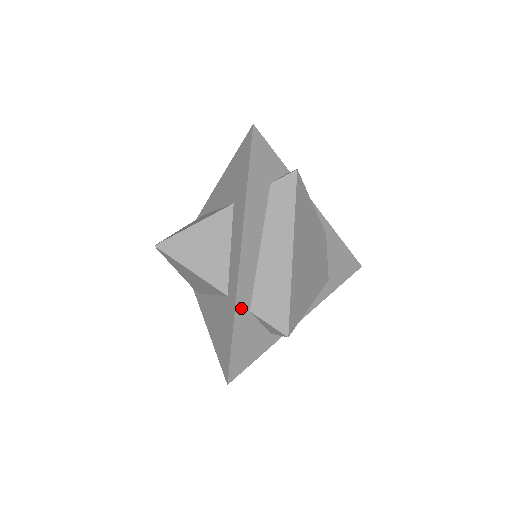
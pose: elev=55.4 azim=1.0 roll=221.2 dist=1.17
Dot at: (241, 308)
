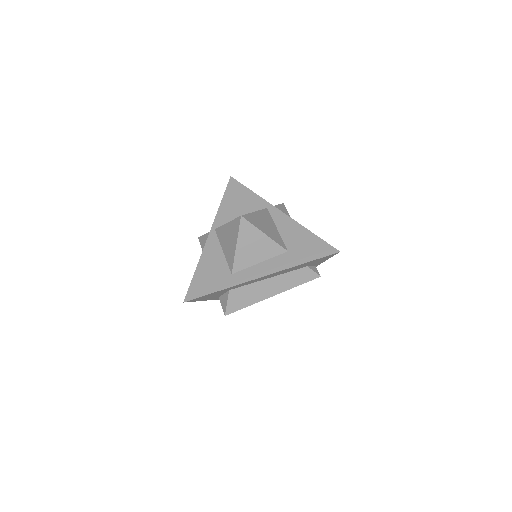
Dot at: (230, 288)
